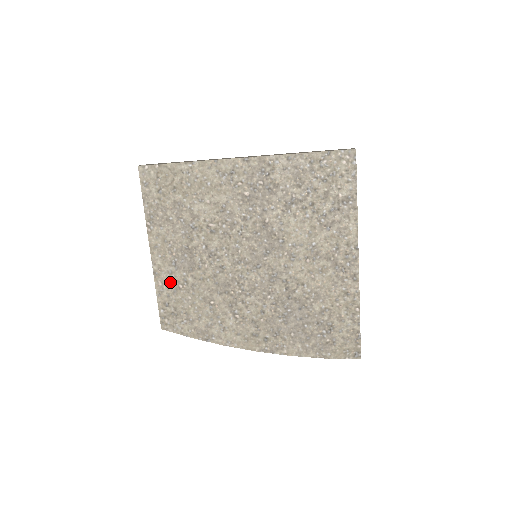
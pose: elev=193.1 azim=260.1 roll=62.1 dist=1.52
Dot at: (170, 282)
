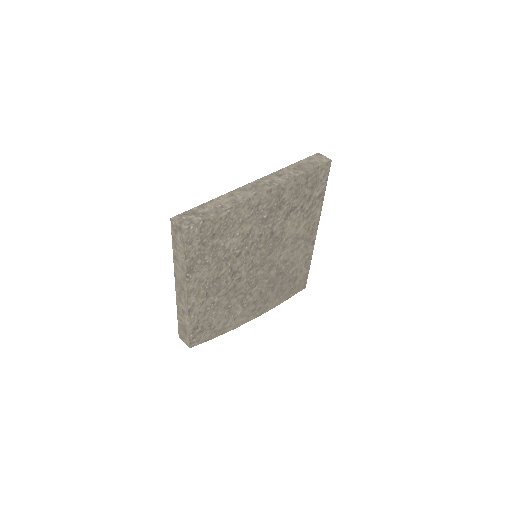
Dot at: (201, 310)
